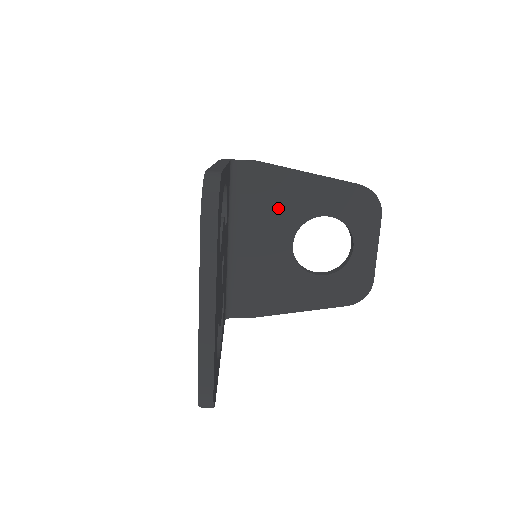
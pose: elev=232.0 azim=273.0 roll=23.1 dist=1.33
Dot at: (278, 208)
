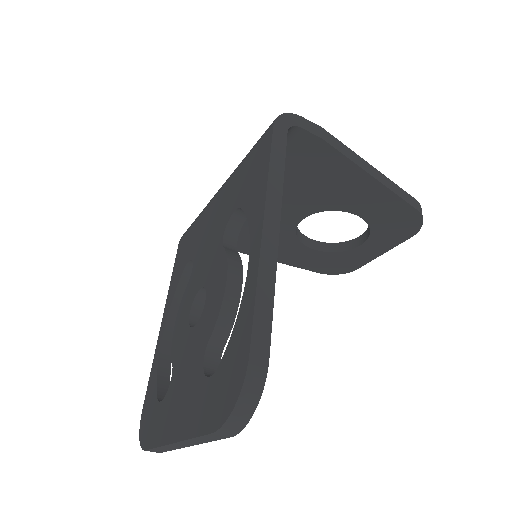
Dot at: (311, 188)
